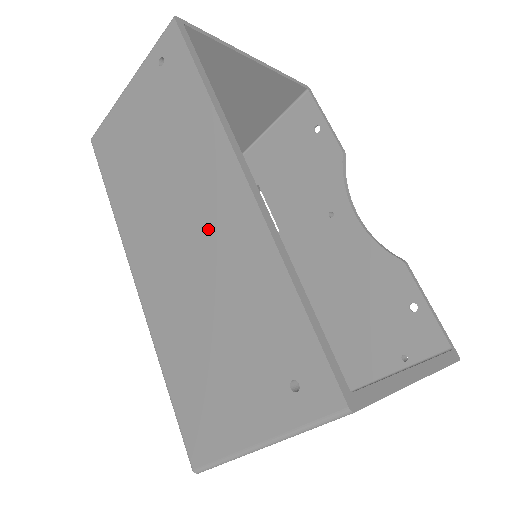
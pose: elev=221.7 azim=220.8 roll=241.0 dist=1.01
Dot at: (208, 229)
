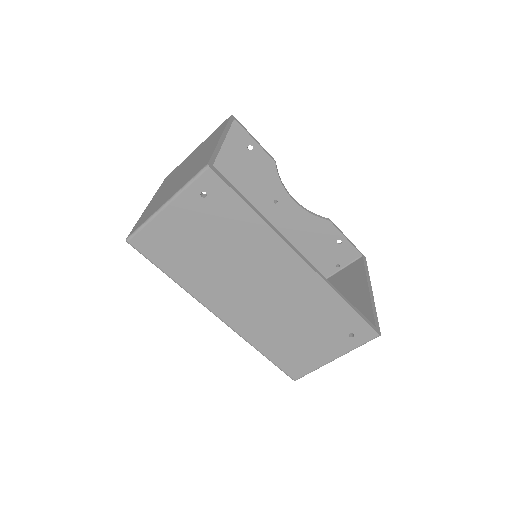
Dot at: (280, 285)
